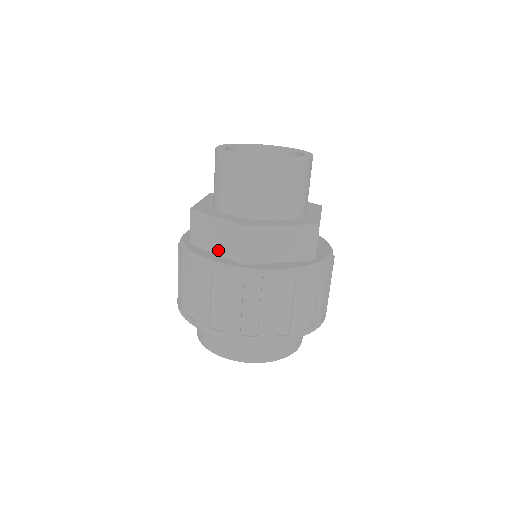
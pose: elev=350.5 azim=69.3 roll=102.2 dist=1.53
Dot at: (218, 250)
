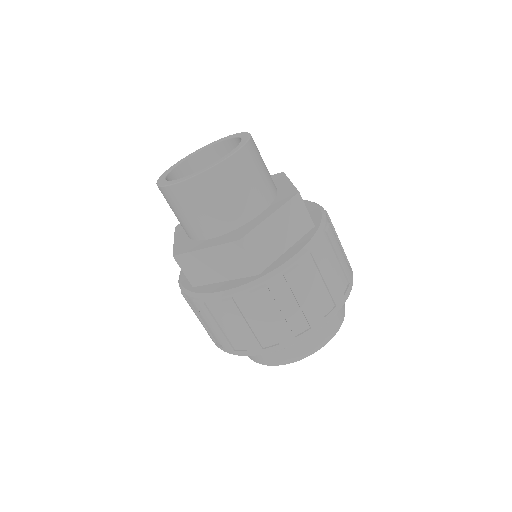
Dot at: (225, 277)
